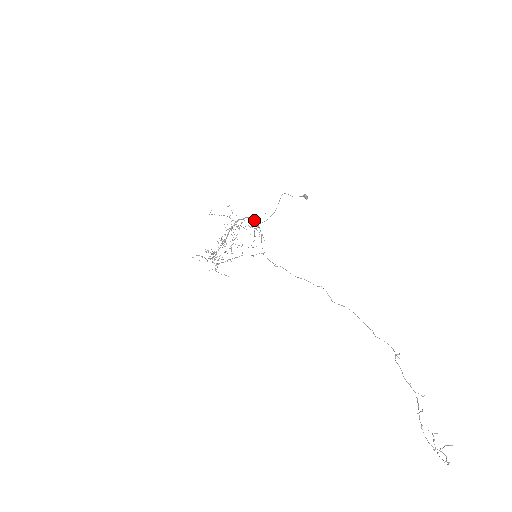
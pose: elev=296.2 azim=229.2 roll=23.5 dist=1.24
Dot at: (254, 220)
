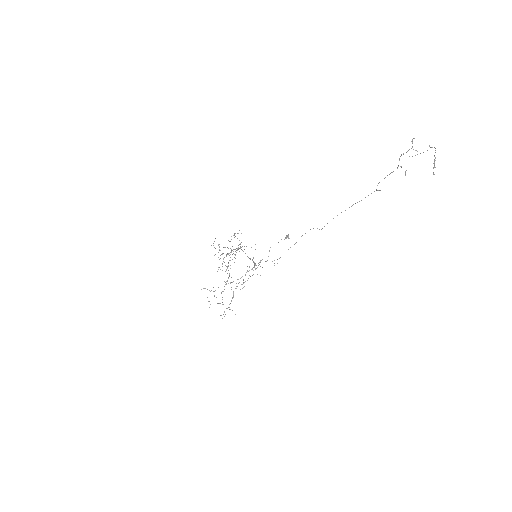
Dot at: occluded
